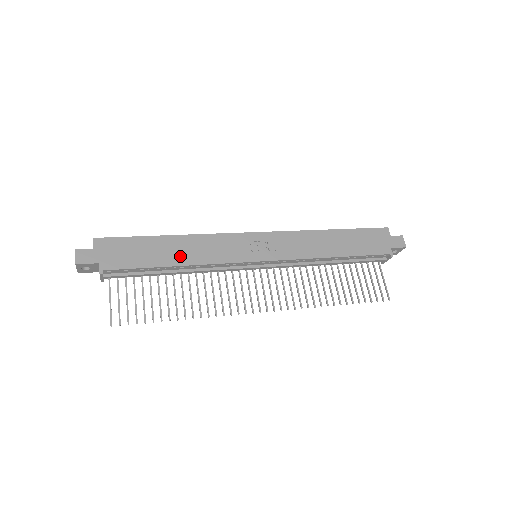
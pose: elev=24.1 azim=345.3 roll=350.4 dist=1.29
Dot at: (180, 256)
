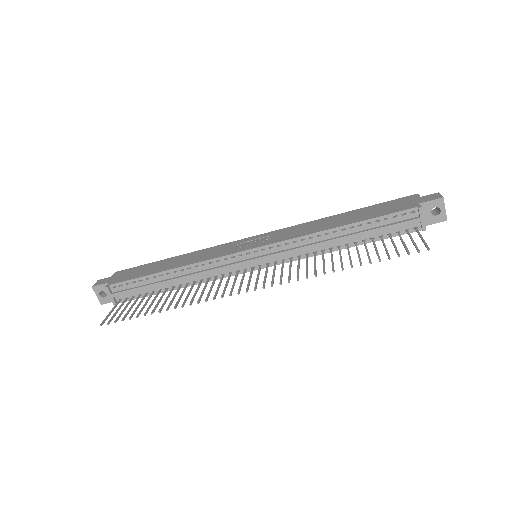
Dot at: (175, 264)
